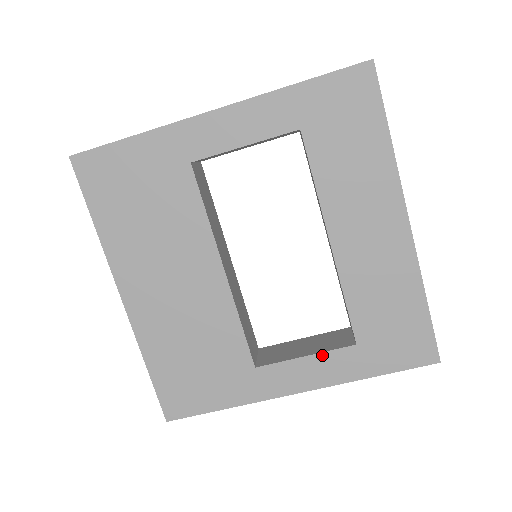
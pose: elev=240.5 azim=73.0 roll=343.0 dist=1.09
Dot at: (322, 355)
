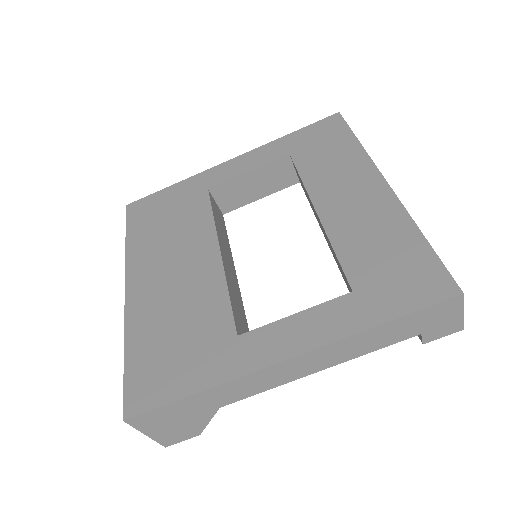
Dot at: (314, 309)
